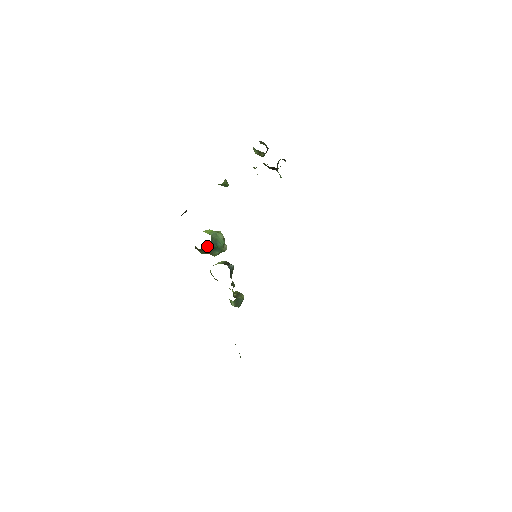
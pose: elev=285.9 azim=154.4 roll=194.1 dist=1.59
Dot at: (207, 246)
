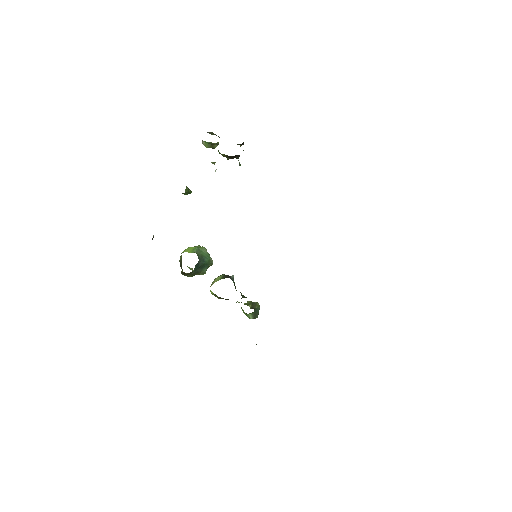
Dot at: (195, 266)
